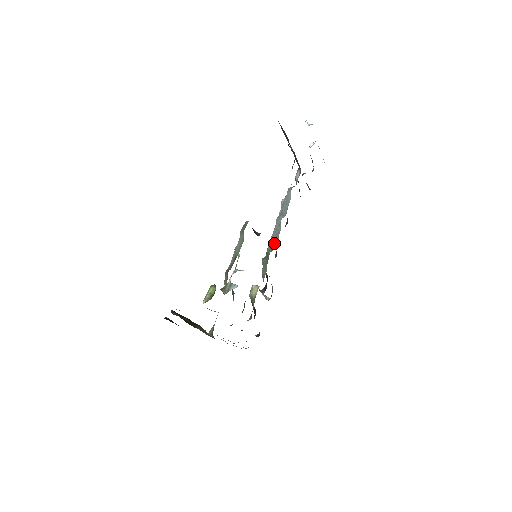
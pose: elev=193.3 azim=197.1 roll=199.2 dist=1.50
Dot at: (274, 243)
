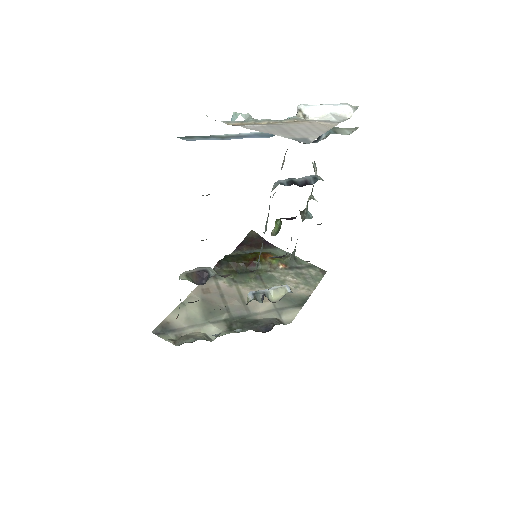
Dot at: (259, 260)
